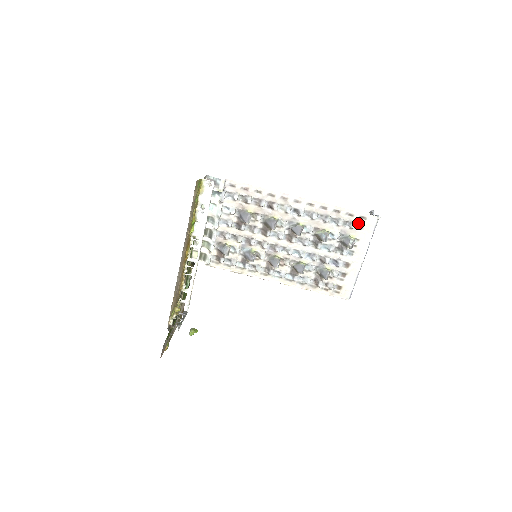
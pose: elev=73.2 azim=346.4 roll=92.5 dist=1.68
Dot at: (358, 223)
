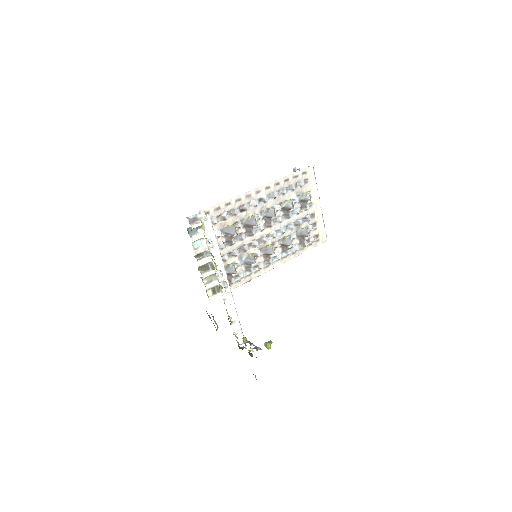
Dot at: (303, 179)
